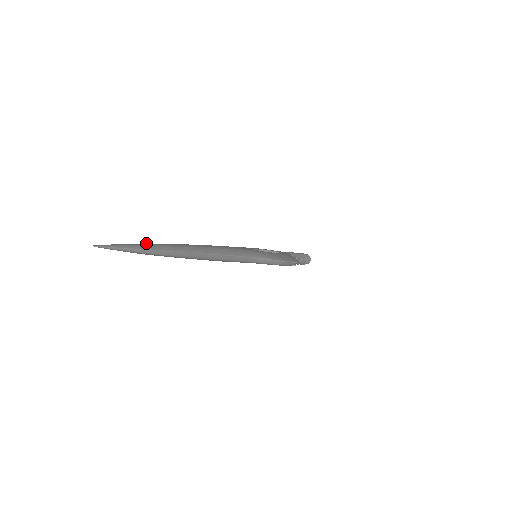
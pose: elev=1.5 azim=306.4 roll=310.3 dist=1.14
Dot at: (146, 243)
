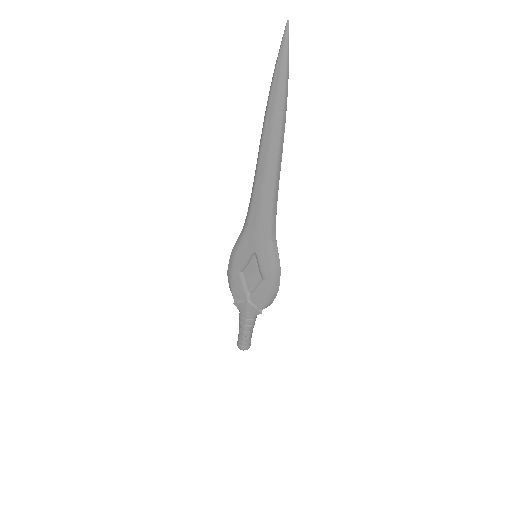
Dot at: (276, 88)
